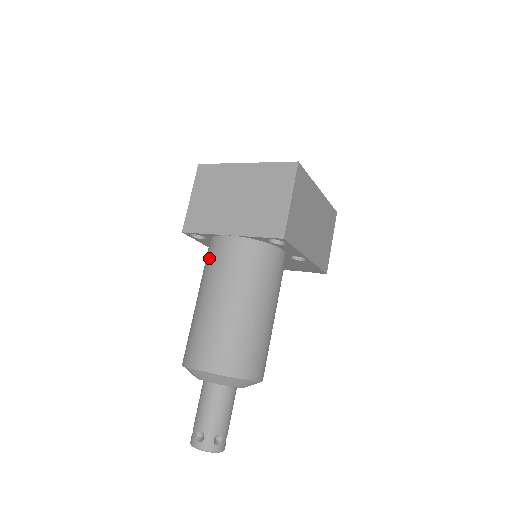
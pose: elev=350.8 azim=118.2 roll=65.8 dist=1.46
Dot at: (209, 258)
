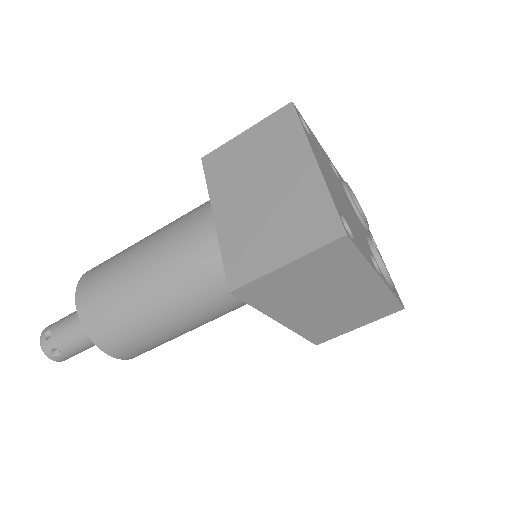
Dot at: (188, 213)
